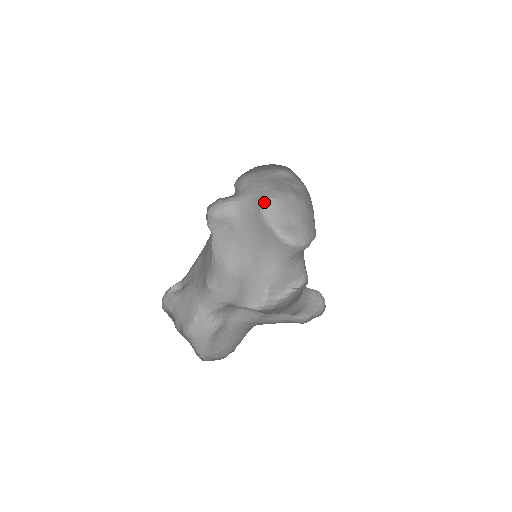
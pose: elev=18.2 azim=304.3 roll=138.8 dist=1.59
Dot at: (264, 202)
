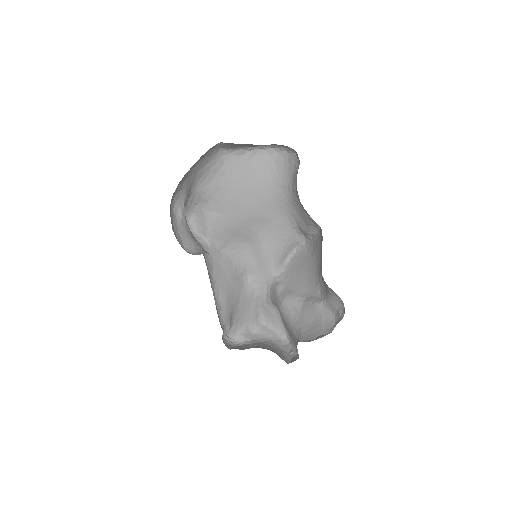
Dot at: (216, 149)
